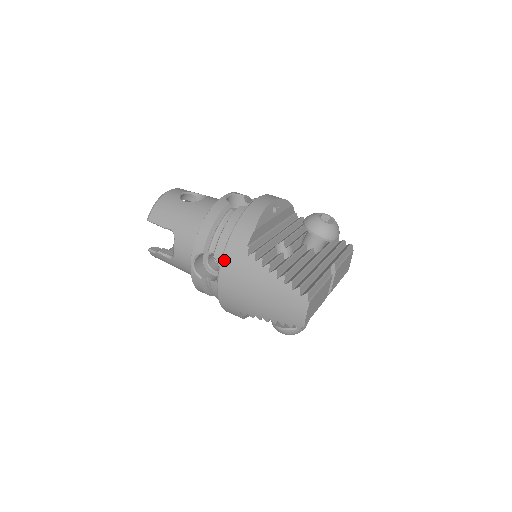
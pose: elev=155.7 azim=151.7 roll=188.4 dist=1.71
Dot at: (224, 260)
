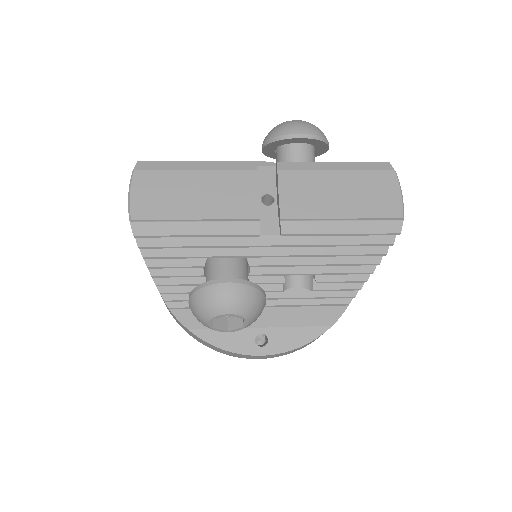
Dot at: occluded
